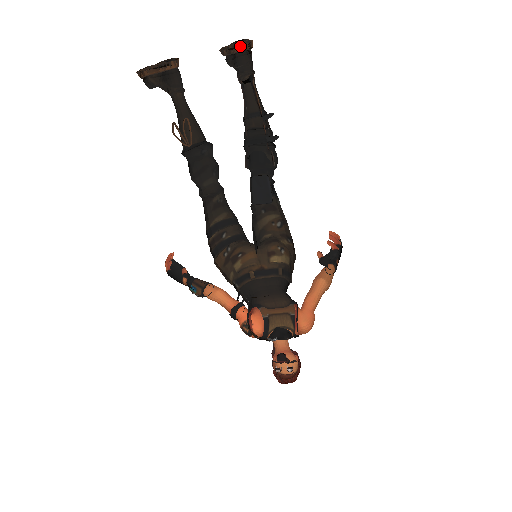
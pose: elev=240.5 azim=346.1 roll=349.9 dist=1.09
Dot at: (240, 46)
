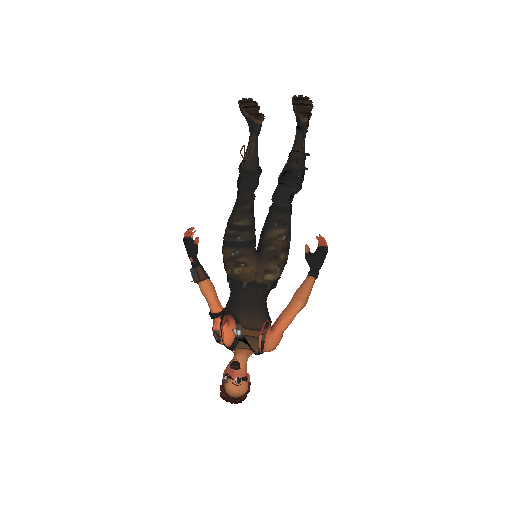
Dot at: (304, 111)
